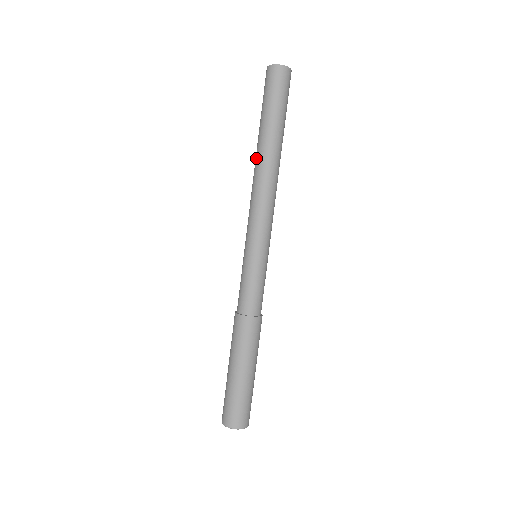
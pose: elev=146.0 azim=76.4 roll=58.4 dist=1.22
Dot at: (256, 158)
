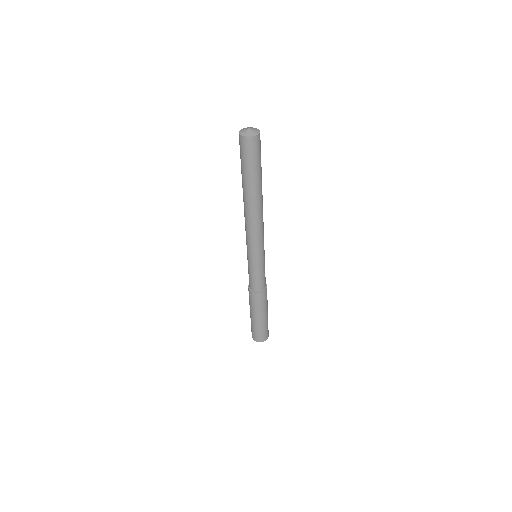
Dot at: (245, 202)
